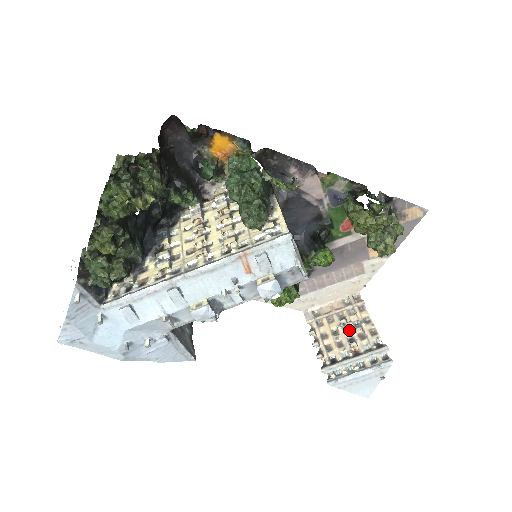
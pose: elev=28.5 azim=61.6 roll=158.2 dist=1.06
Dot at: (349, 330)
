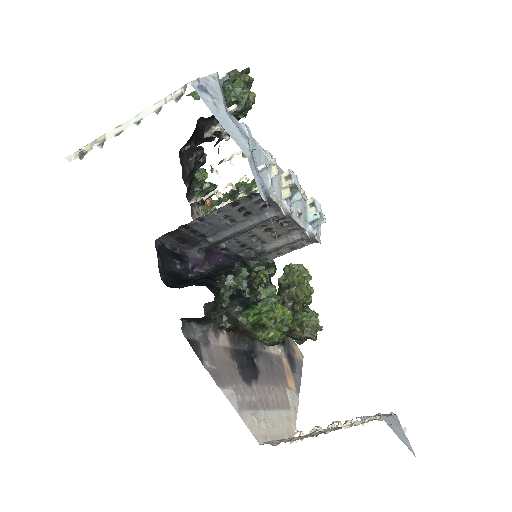
Dot at: (329, 426)
